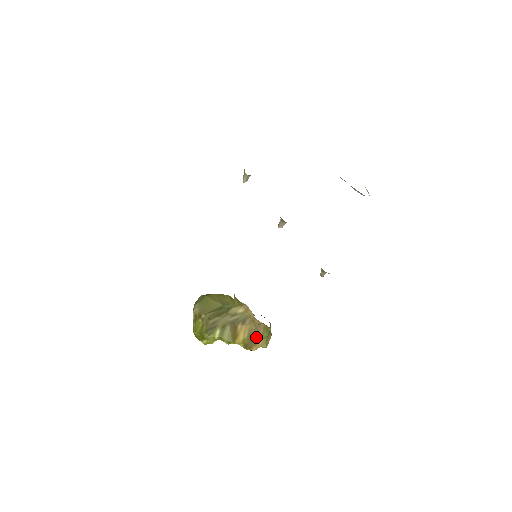
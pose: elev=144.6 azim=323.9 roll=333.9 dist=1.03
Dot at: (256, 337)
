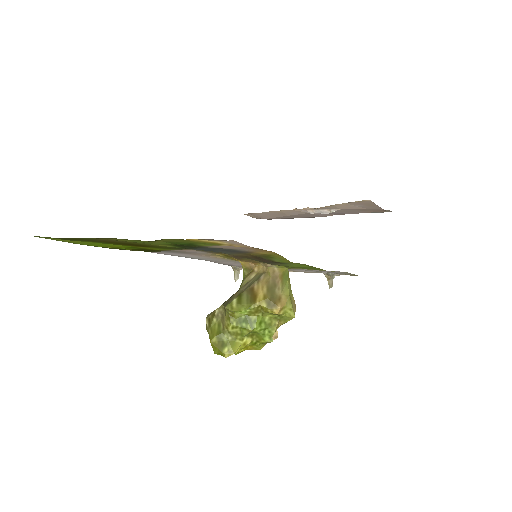
Dot at: (277, 291)
